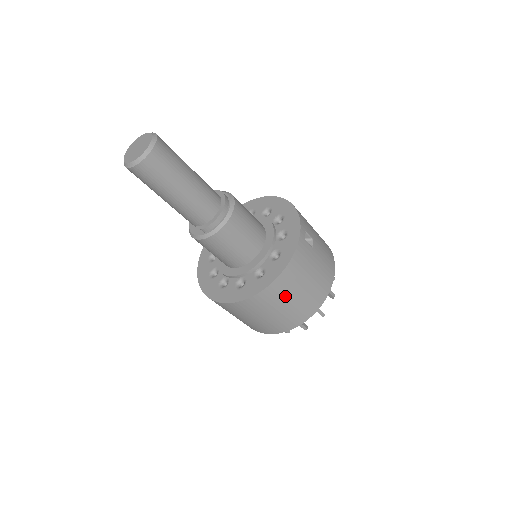
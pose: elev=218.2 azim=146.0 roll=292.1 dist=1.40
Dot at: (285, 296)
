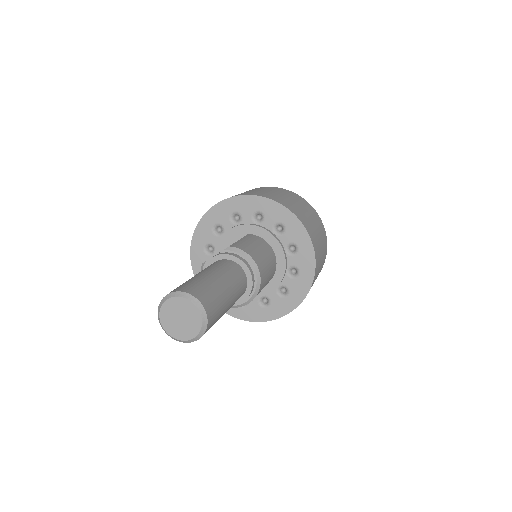
Dot at: occluded
